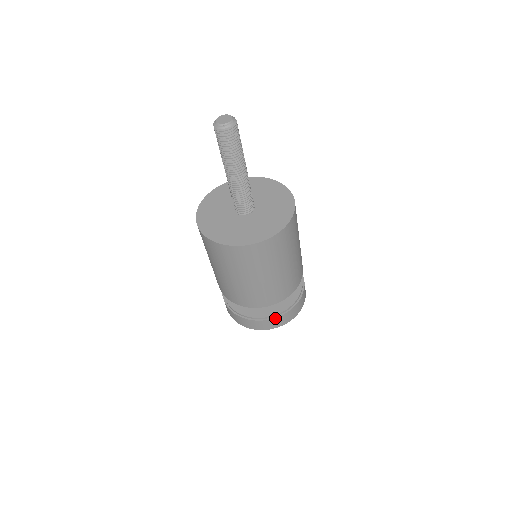
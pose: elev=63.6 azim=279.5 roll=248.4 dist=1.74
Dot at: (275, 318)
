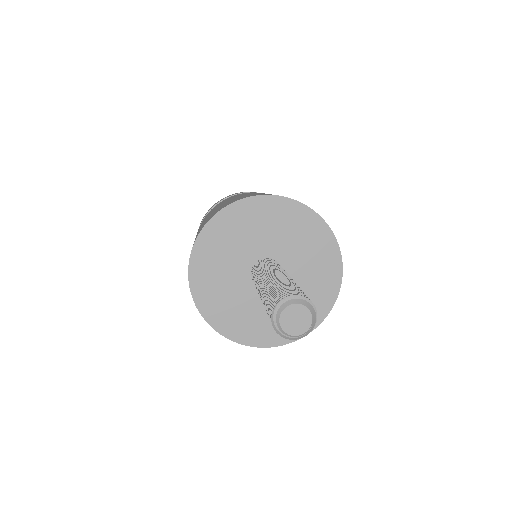
Dot at: occluded
